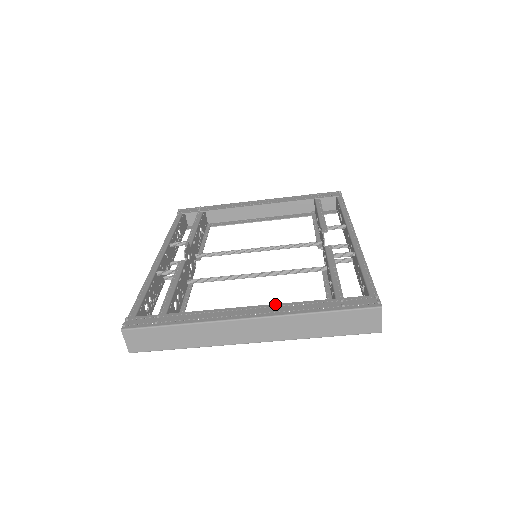
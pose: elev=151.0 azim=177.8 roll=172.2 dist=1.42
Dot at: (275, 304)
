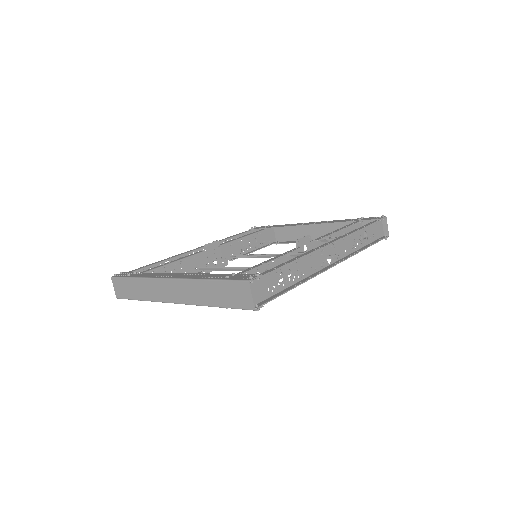
Dot at: (195, 273)
